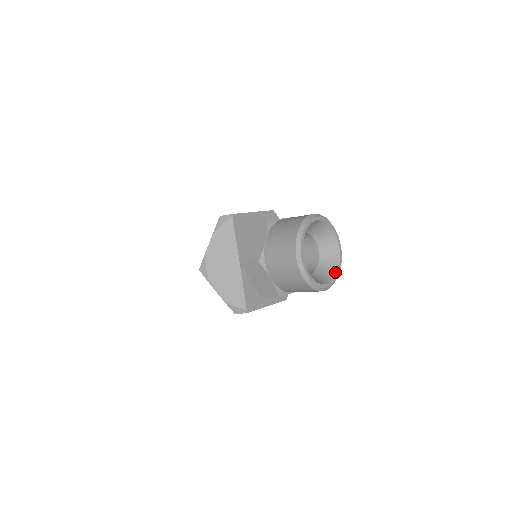
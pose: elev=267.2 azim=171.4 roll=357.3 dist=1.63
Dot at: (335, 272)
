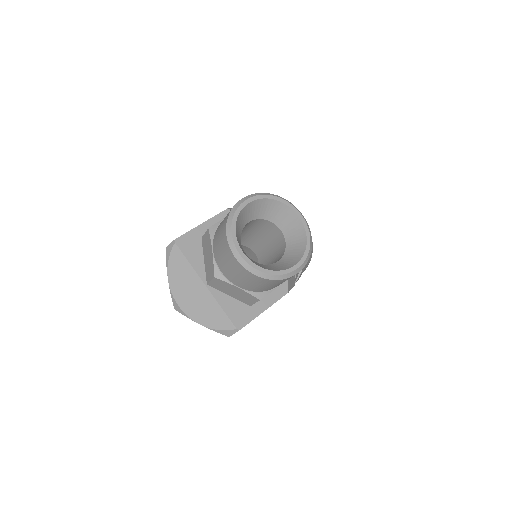
Dot at: (304, 245)
